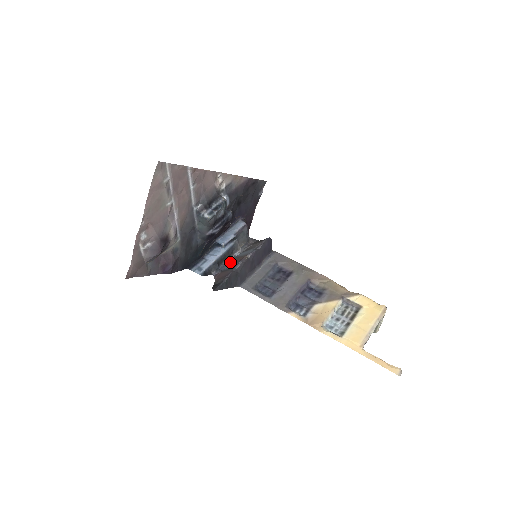
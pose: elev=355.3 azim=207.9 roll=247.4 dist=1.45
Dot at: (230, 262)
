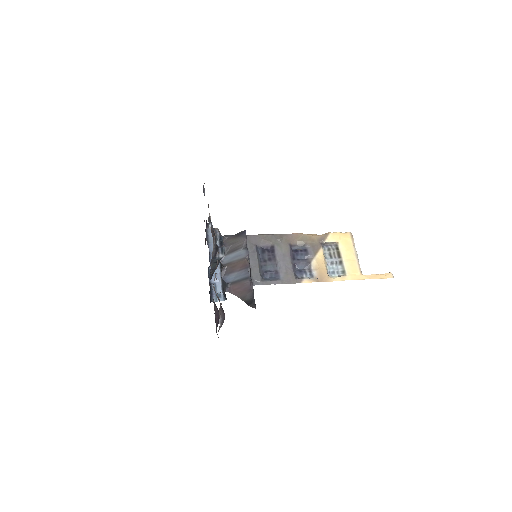
Dot at: (229, 271)
